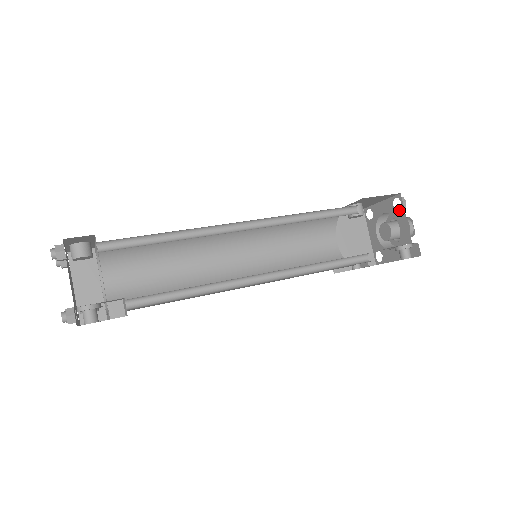
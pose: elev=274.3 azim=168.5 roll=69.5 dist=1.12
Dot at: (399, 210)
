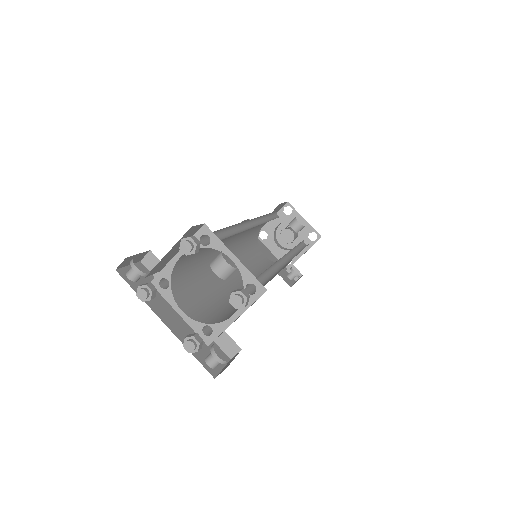
Dot at: (310, 241)
